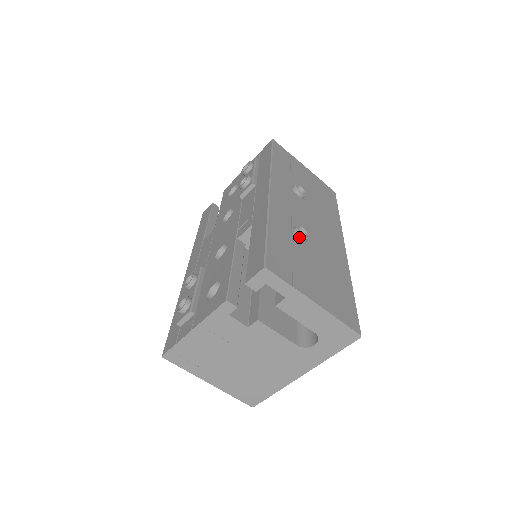
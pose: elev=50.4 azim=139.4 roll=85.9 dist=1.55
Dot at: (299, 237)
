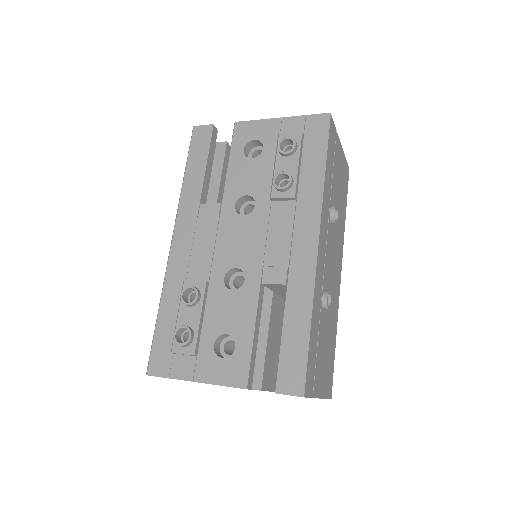
Dot at: (324, 308)
